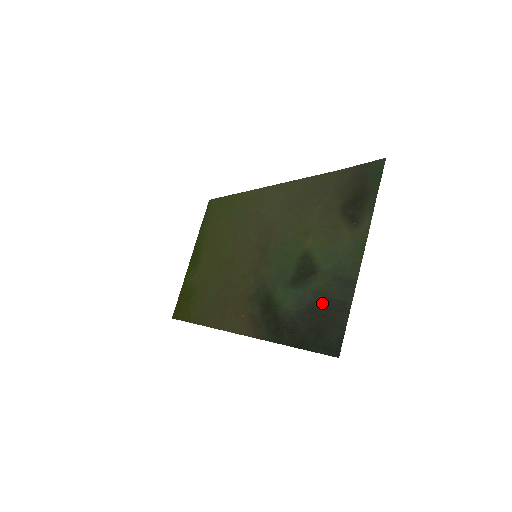
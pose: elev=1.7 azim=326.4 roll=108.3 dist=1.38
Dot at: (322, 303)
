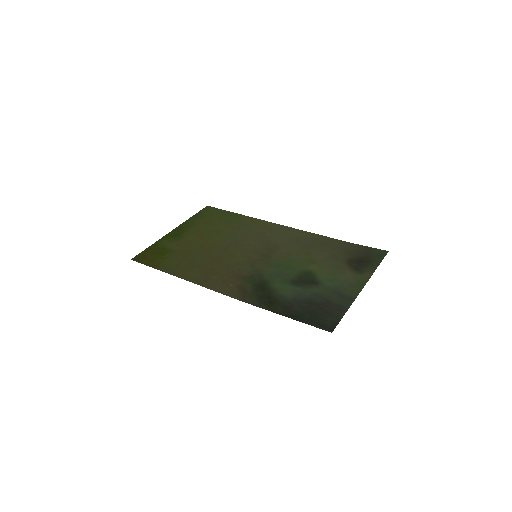
Dot at: (321, 301)
